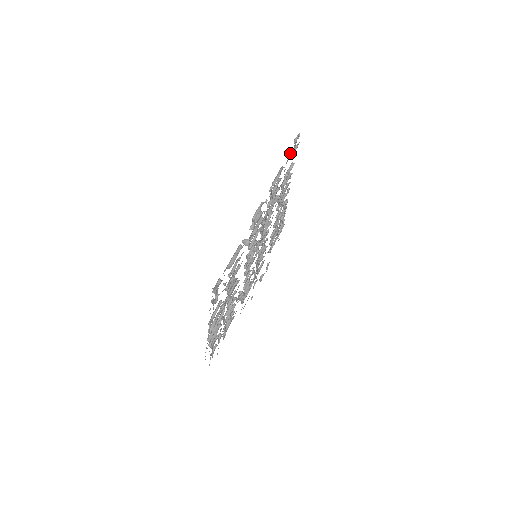
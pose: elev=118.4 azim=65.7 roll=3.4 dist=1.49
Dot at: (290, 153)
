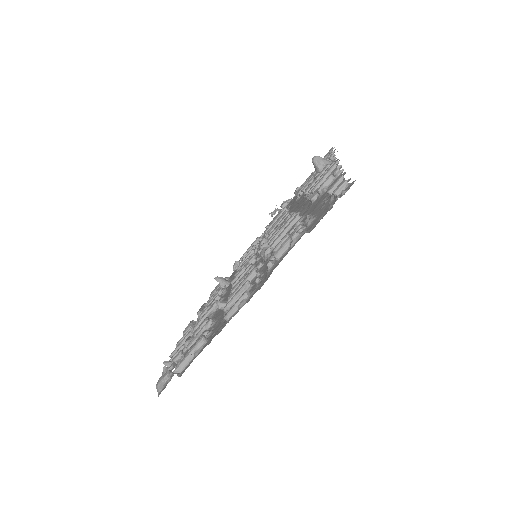
Dot at: (326, 192)
